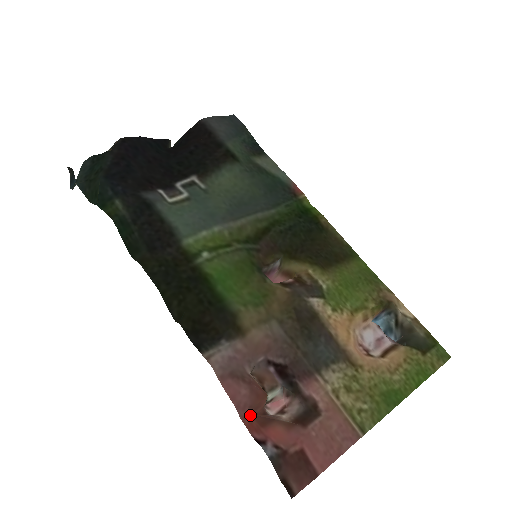
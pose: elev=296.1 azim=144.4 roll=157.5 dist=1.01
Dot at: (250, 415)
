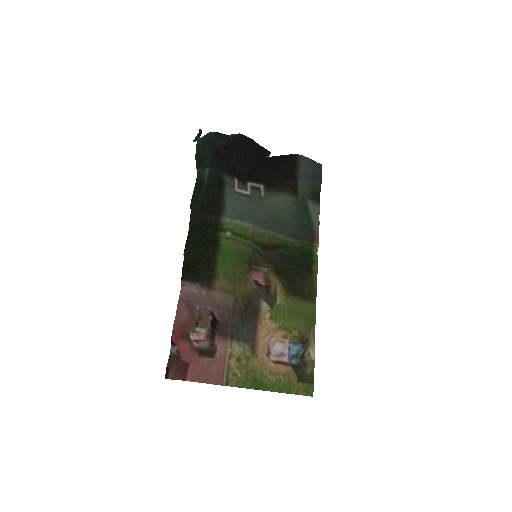
Dot at: (179, 328)
